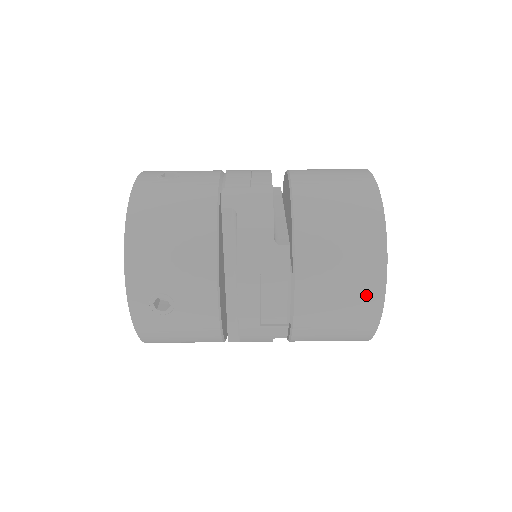
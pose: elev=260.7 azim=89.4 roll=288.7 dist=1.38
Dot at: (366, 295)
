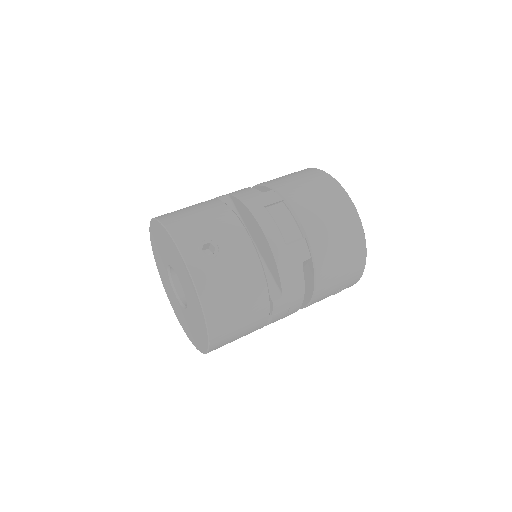
Dot at: (336, 196)
